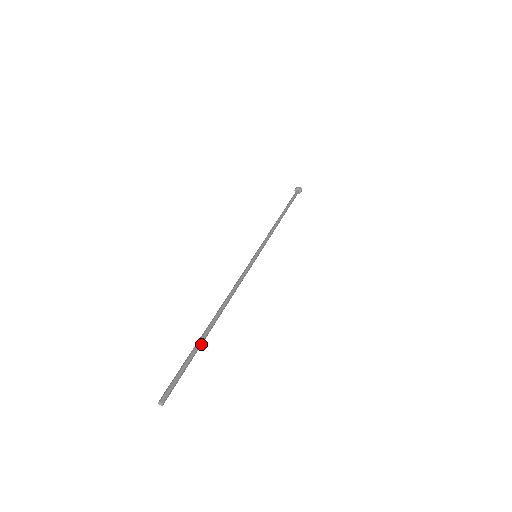
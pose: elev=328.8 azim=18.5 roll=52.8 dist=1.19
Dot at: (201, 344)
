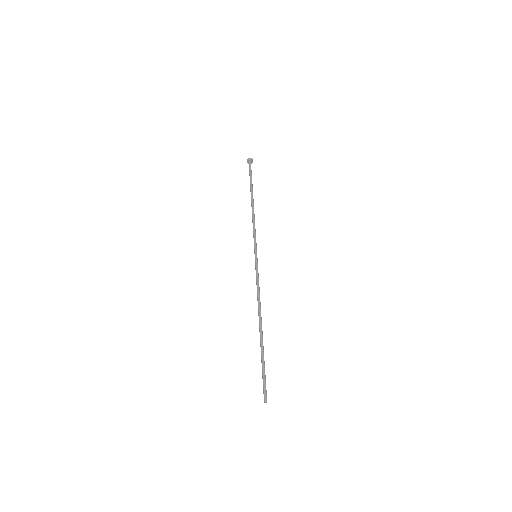
Dot at: (263, 351)
